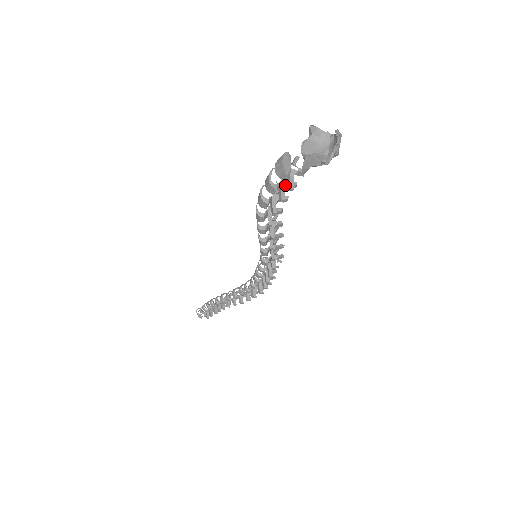
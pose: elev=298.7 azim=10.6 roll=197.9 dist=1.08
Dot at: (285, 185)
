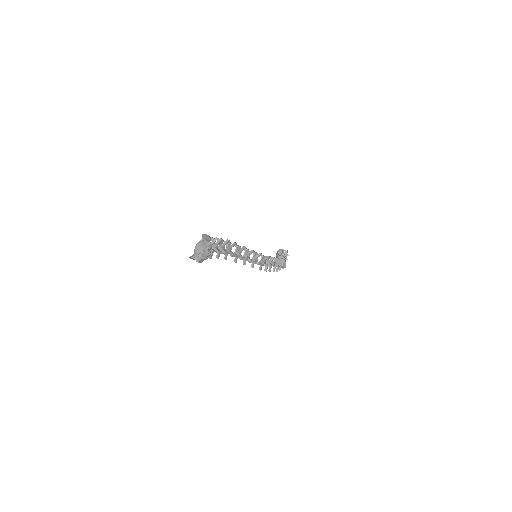
Dot at: occluded
